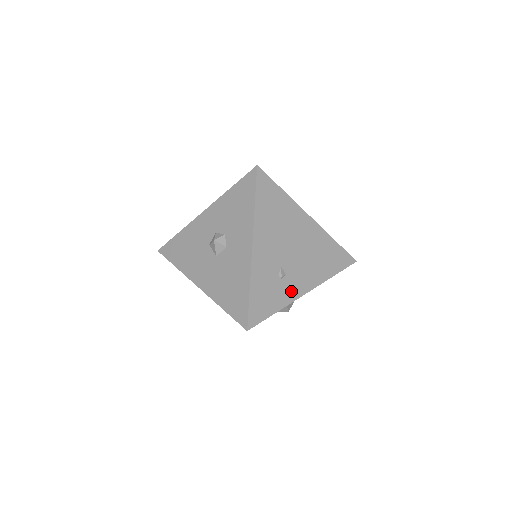
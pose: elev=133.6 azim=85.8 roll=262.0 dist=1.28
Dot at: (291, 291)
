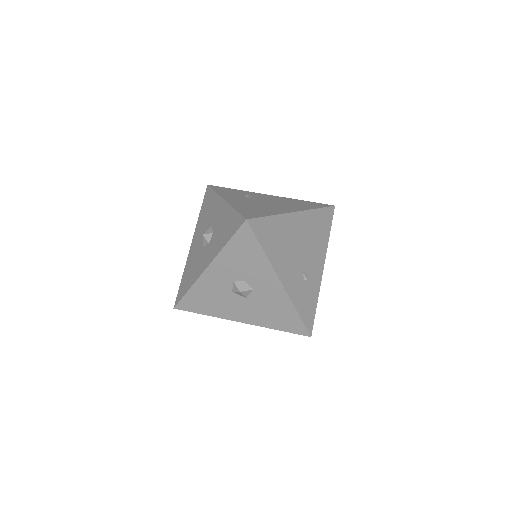
Dot at: (316, 280)
